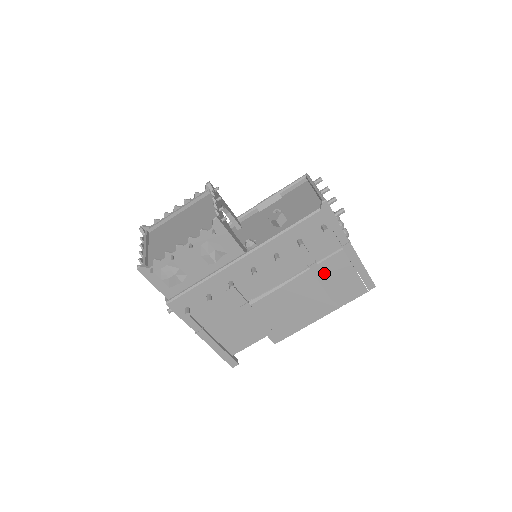
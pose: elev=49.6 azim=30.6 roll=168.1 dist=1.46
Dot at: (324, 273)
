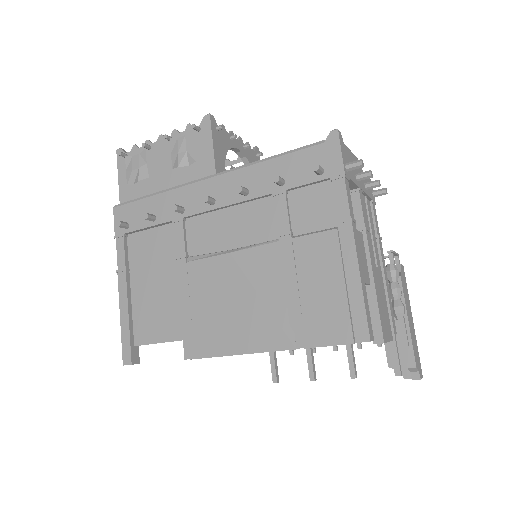
Dot at: (296, 261)
